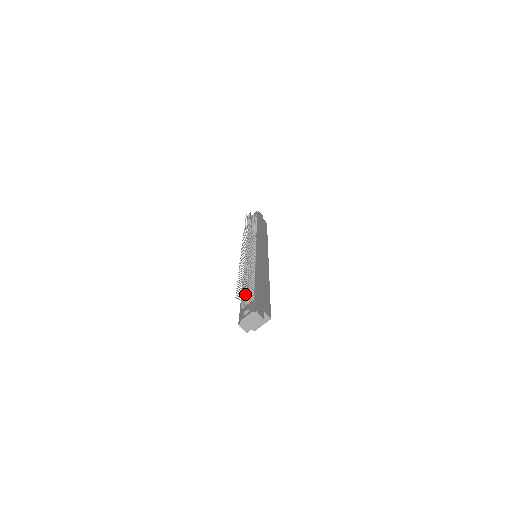
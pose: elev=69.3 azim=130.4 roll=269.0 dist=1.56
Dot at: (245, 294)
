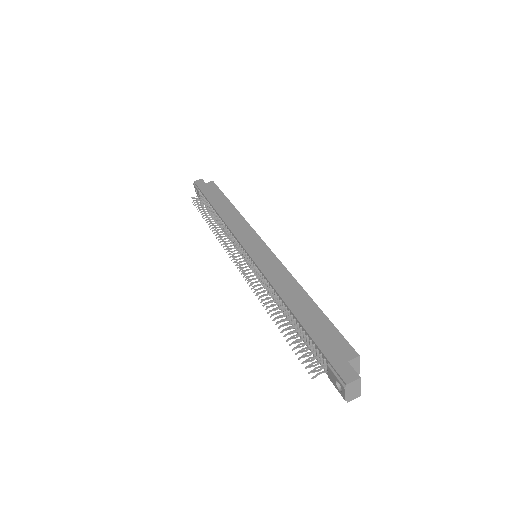
Dot at: occluded
